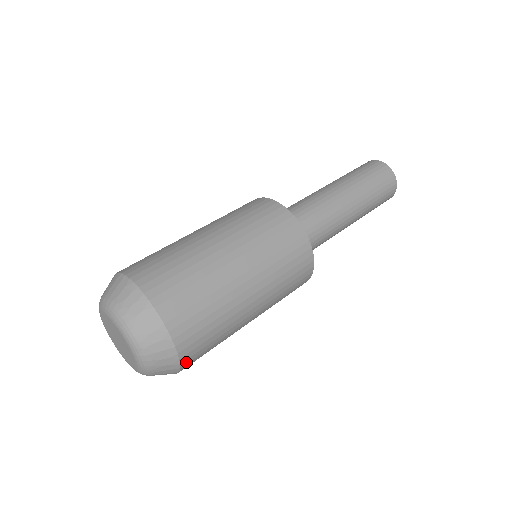
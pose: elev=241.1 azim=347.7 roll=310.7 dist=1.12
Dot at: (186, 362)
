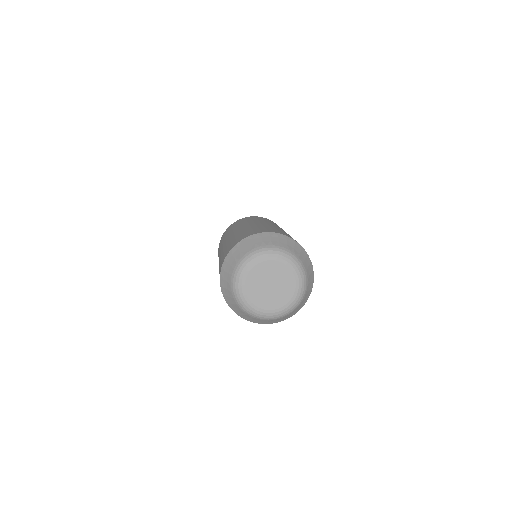
Dot at: occluded
